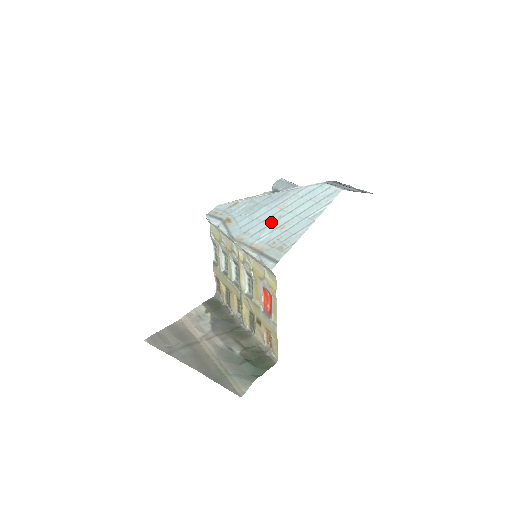
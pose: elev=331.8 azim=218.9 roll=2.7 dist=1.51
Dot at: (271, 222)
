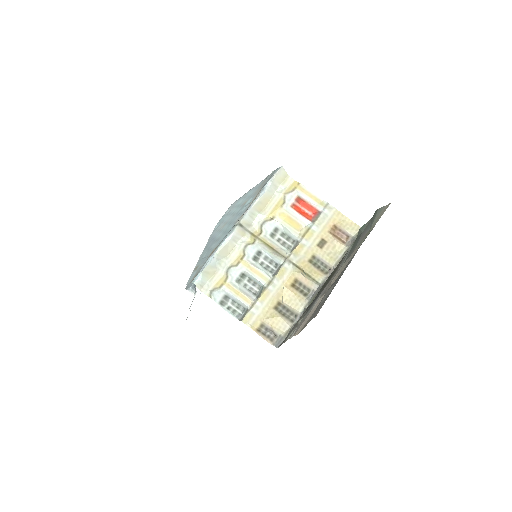
Dot at: (235, 216)
